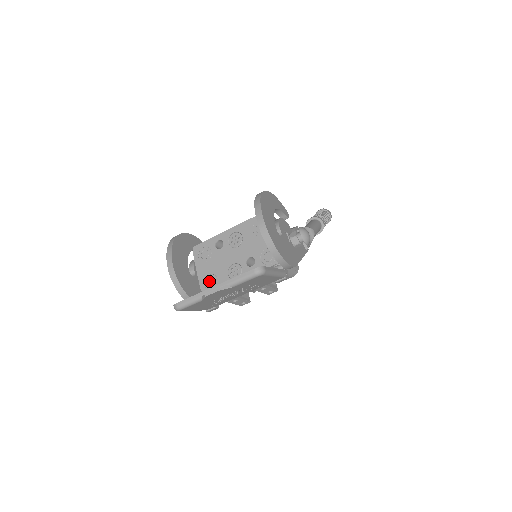
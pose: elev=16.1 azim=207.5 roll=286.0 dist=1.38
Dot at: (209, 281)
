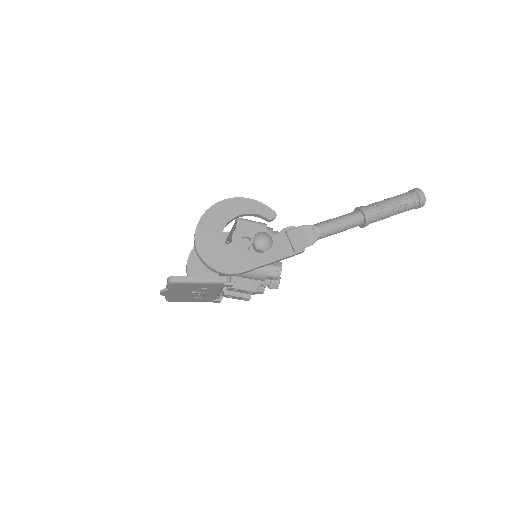
Dot at: occluded
